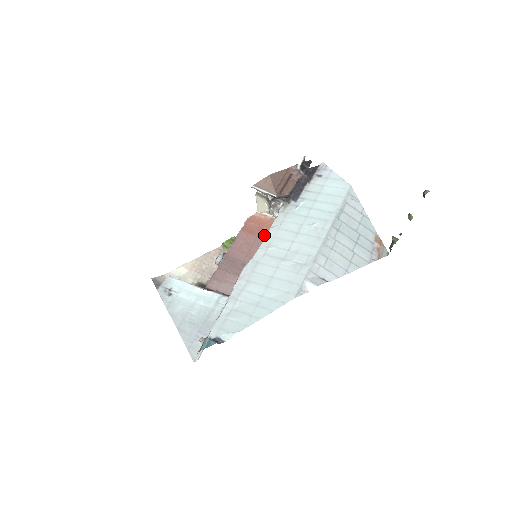
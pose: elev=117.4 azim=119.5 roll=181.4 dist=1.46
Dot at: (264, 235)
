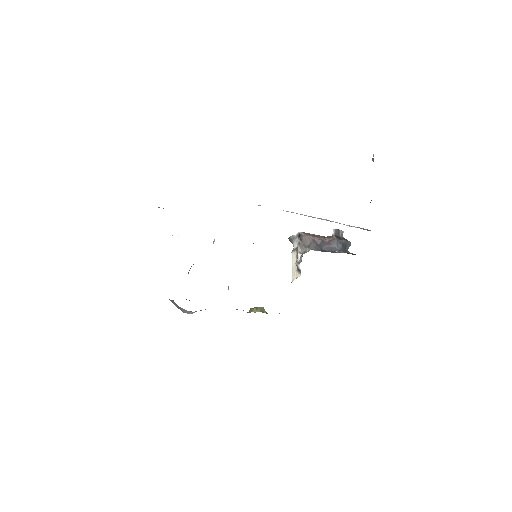
Dot at: occluded
